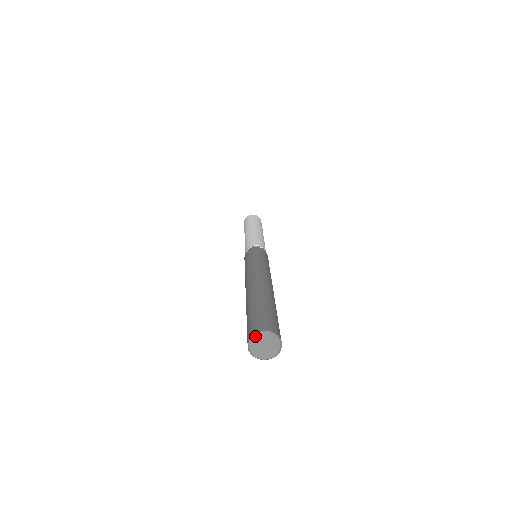
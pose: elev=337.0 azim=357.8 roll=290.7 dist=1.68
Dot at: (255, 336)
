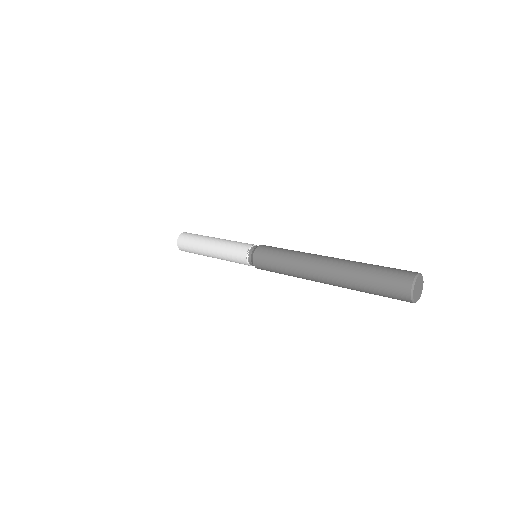
Dot at: (413, 288)
